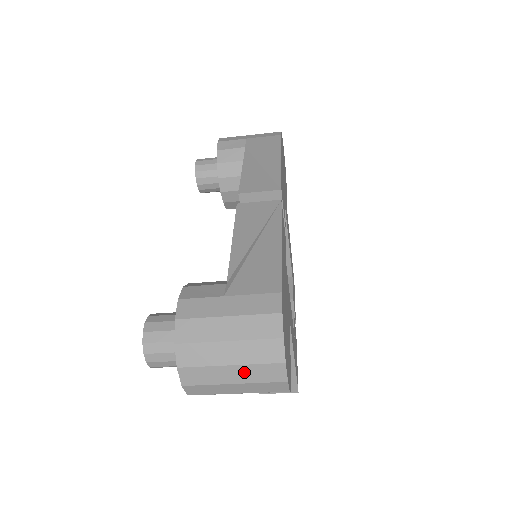
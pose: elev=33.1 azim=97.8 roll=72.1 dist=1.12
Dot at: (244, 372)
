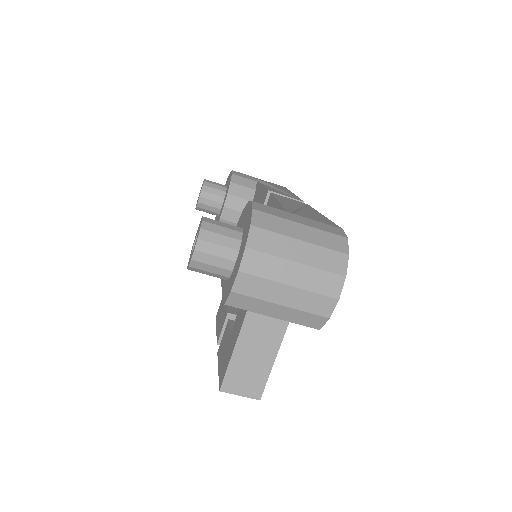
Dot at: (305, 275)
